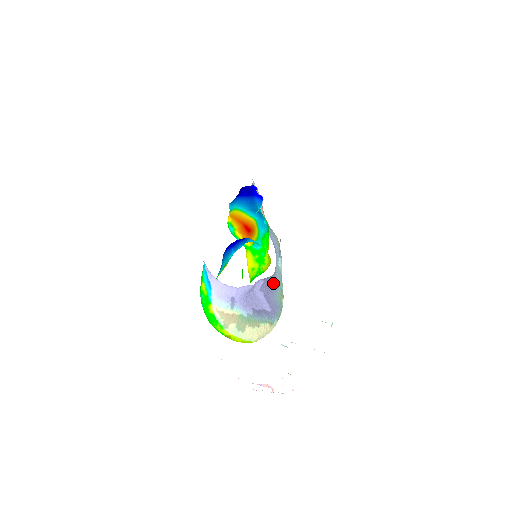
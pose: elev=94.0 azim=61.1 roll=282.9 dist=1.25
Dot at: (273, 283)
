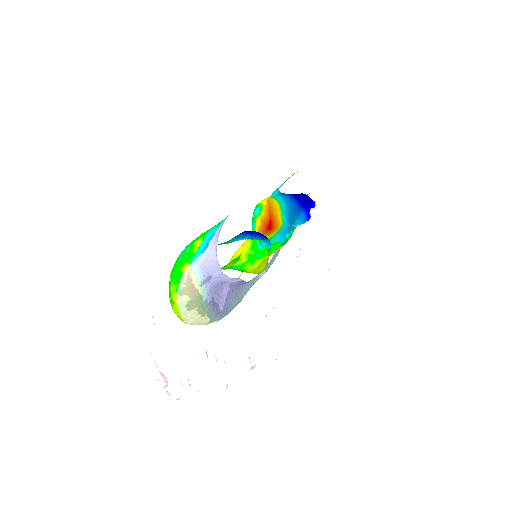
Dot at: (243, 287)
